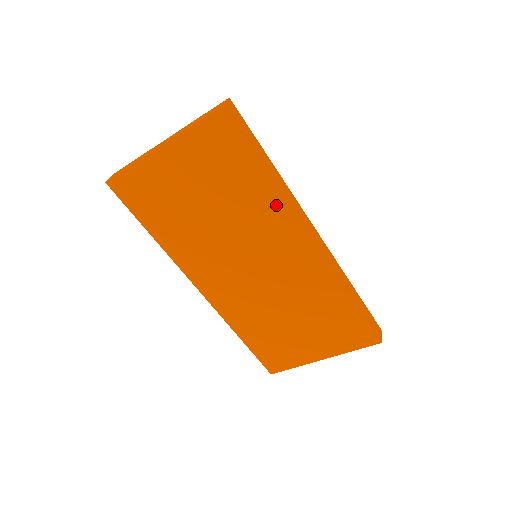
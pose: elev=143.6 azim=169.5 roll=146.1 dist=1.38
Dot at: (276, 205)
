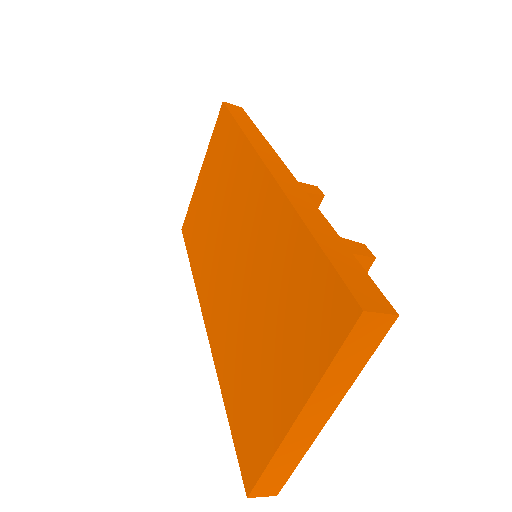
Dot at: (243, 153)
